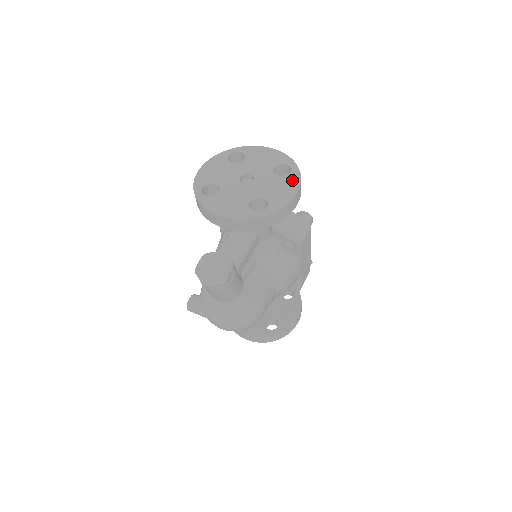
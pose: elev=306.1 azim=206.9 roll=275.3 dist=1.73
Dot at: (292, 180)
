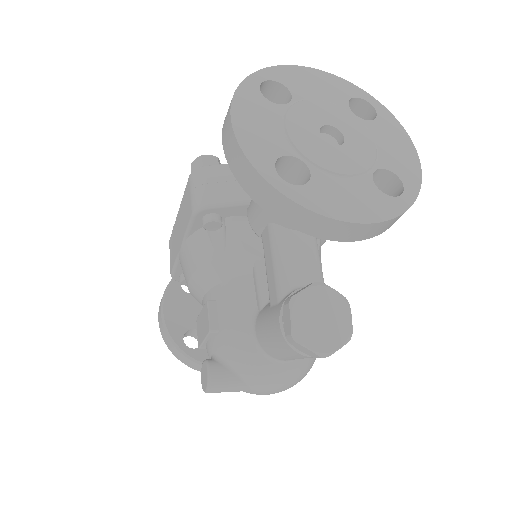
Dot at: (391, 126)
